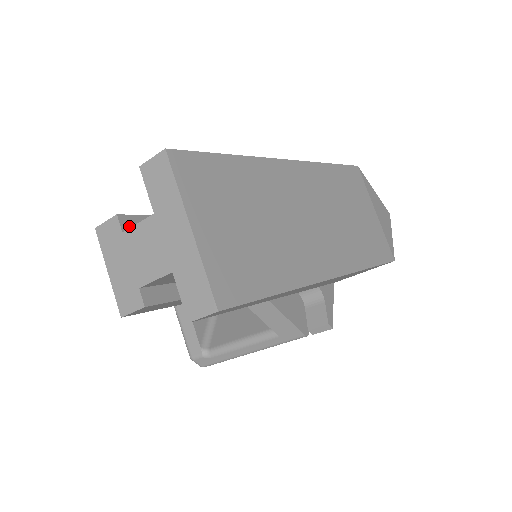
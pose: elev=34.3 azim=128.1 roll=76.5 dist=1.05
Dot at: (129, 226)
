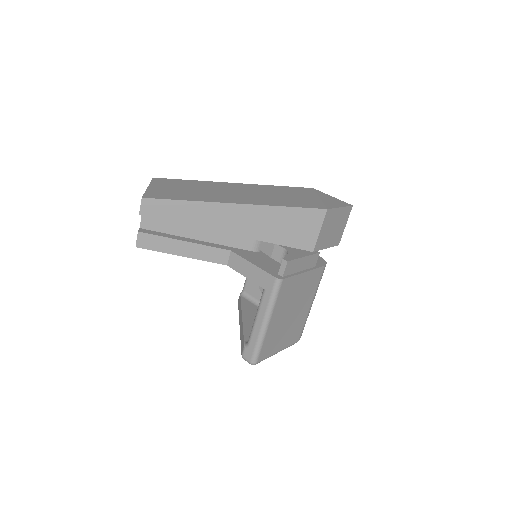
Dot at: occluded
